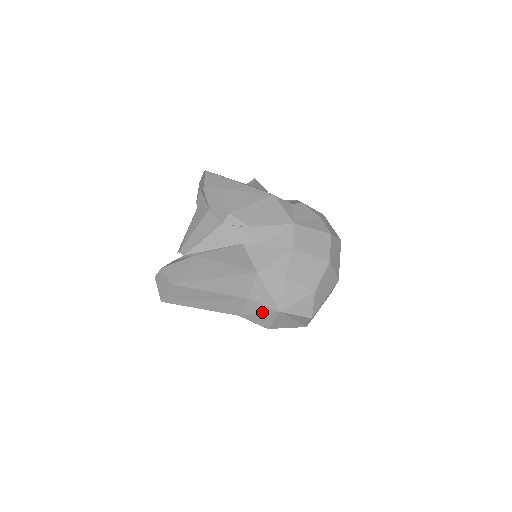
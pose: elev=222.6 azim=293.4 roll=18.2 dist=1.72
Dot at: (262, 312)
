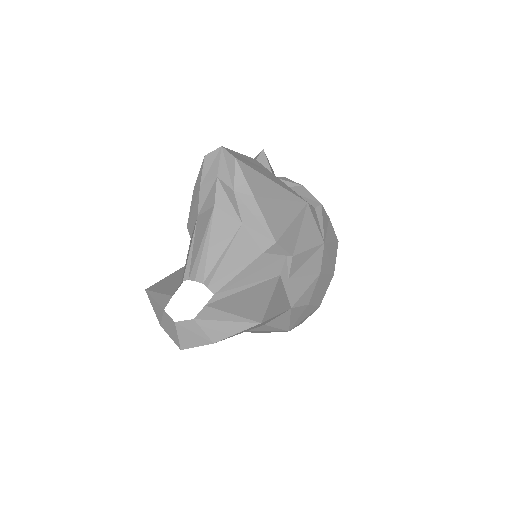
Dot at: (269, 331)
